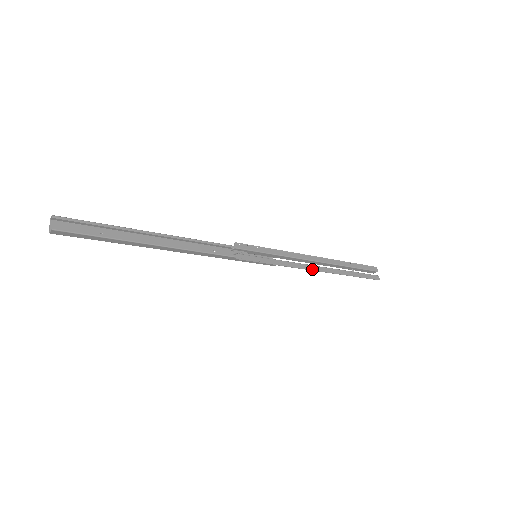
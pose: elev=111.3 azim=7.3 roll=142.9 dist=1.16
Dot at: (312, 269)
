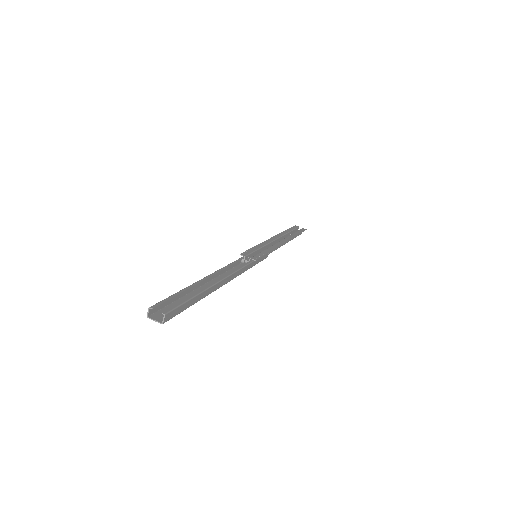
Dot at: (283, 243)
